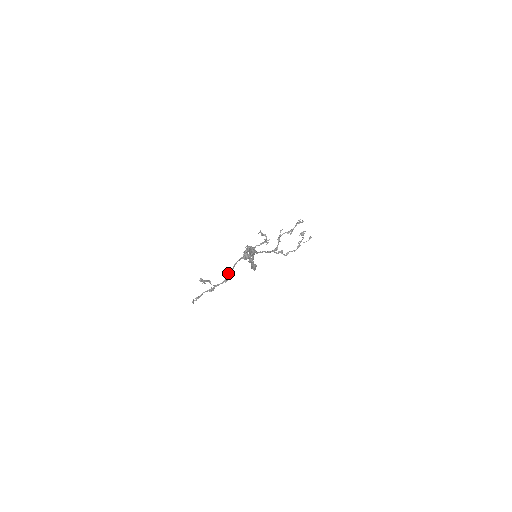
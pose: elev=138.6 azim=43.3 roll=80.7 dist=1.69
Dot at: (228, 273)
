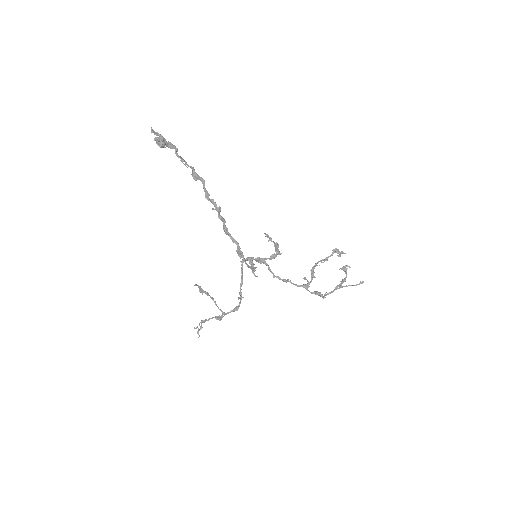
Dot at: (239, 297)
